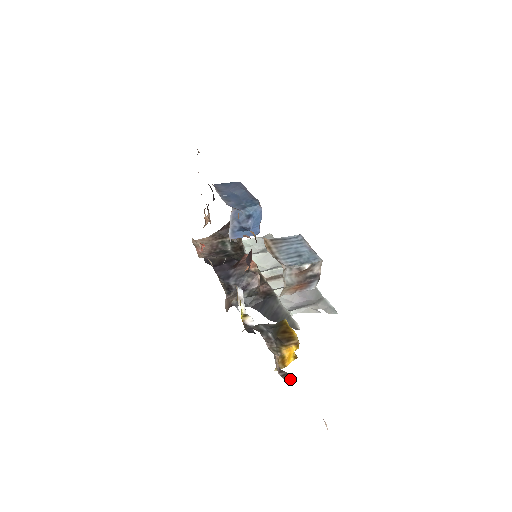
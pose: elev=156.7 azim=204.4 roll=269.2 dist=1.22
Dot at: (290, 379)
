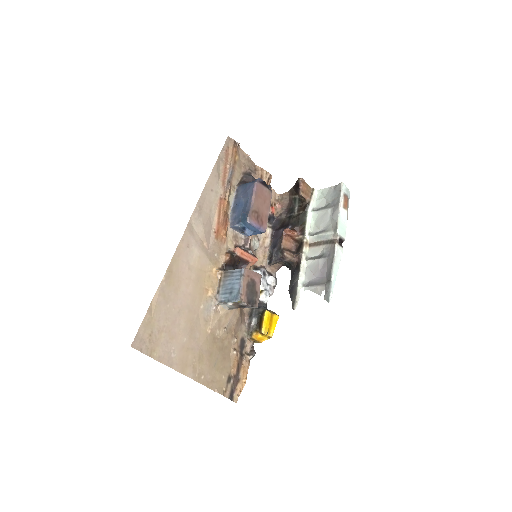
Dot at: (251, 356)
